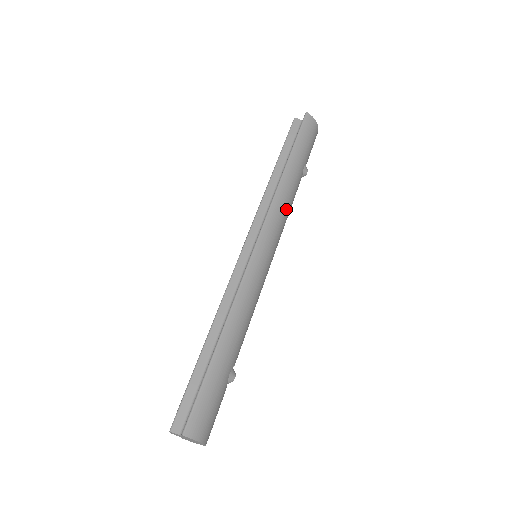
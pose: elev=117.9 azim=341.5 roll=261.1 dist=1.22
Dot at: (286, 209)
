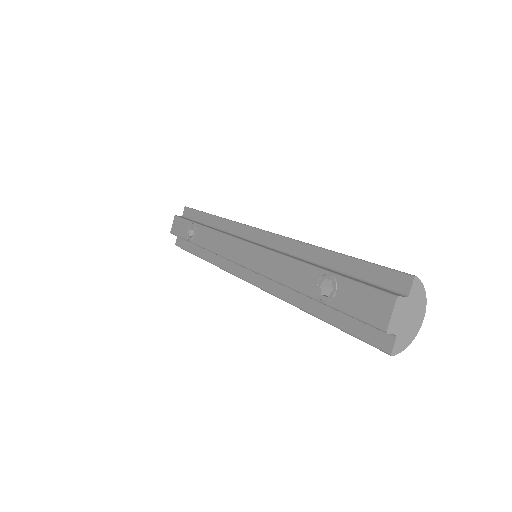
Dot at: occluded
